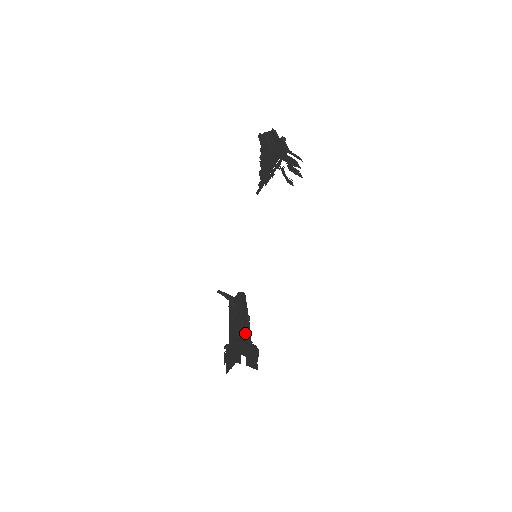
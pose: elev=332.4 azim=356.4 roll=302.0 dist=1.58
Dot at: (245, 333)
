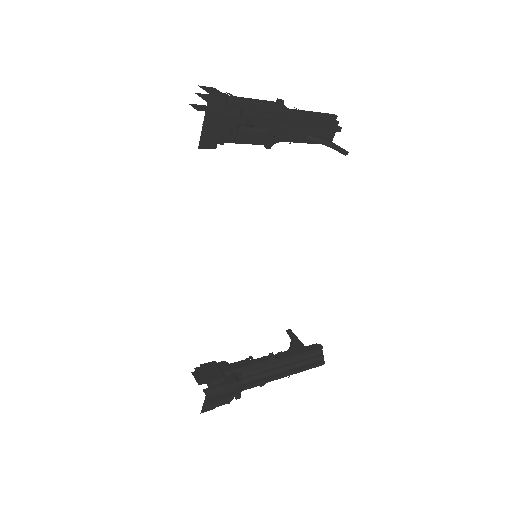
Dot at: (243, 364)
